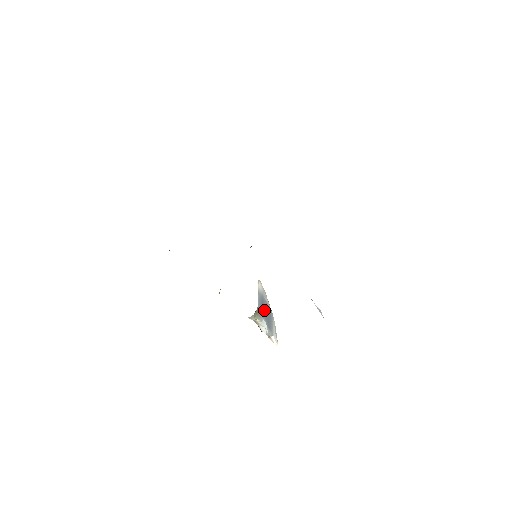
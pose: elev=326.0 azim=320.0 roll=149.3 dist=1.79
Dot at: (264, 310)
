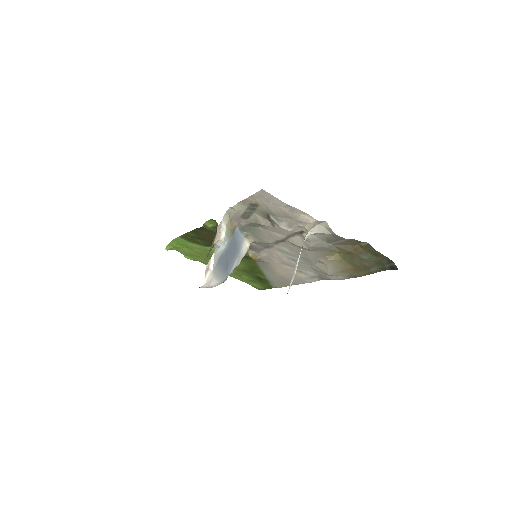
Dot at: (231, 251)
